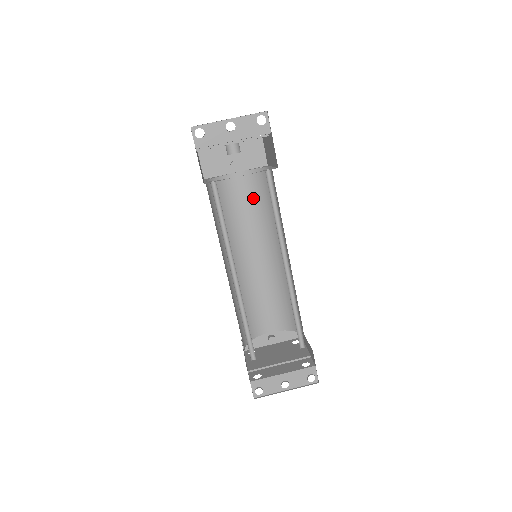
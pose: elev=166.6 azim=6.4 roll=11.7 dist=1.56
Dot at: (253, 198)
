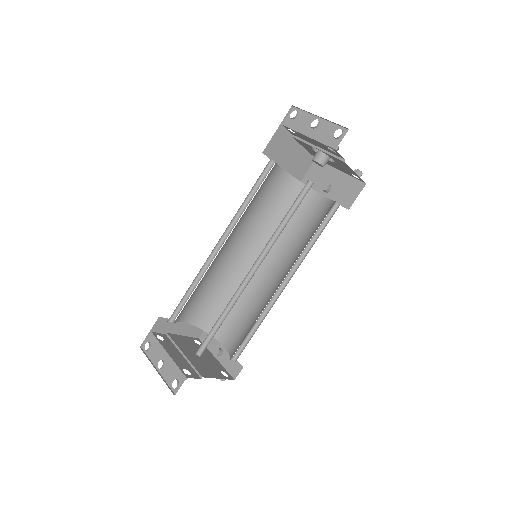
Dot at: (313, 225)
